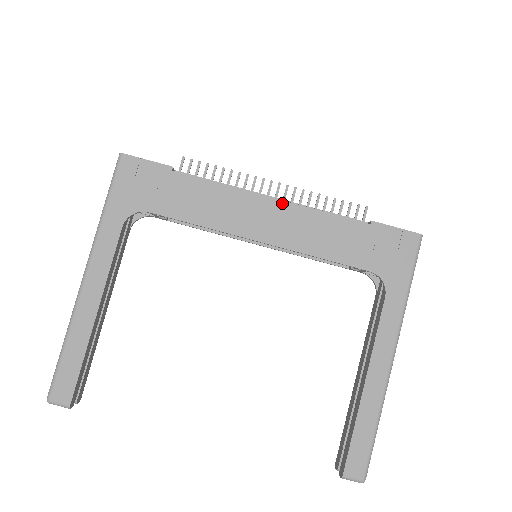
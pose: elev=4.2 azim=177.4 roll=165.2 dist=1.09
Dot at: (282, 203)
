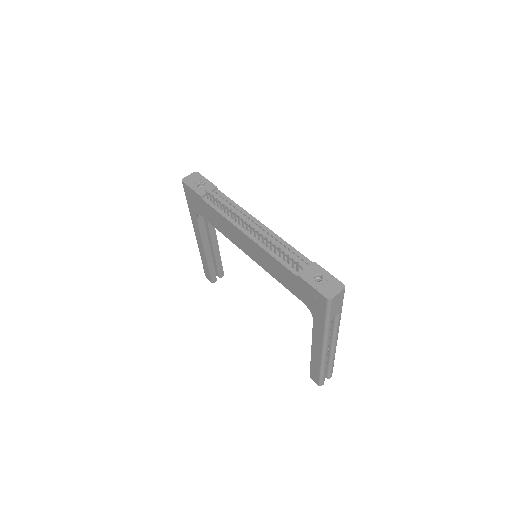
Dot at: (250, 240)
